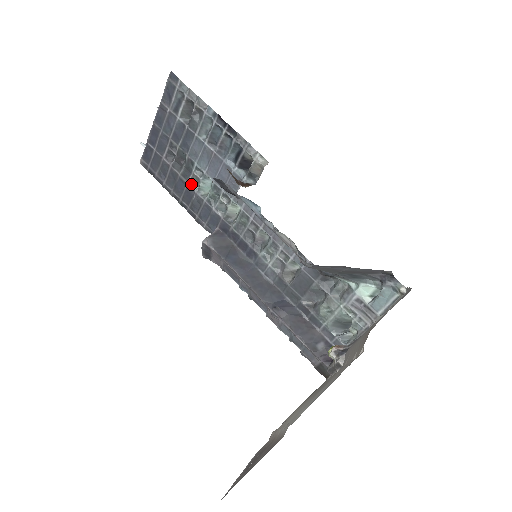
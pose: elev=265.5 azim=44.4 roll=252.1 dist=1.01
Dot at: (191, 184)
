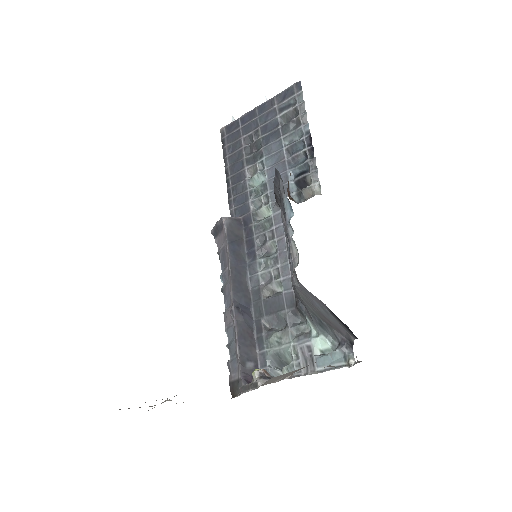
Dot at: (248, 171)
